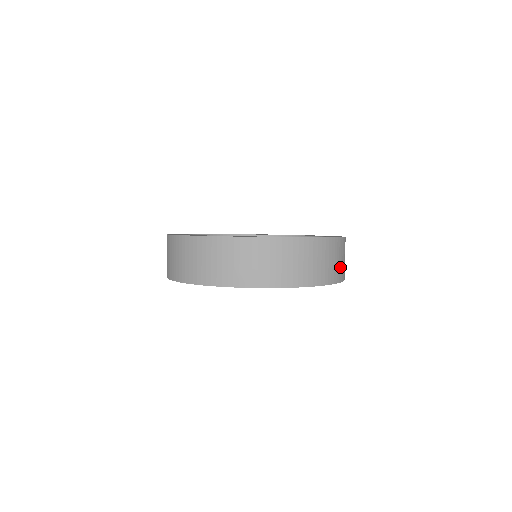
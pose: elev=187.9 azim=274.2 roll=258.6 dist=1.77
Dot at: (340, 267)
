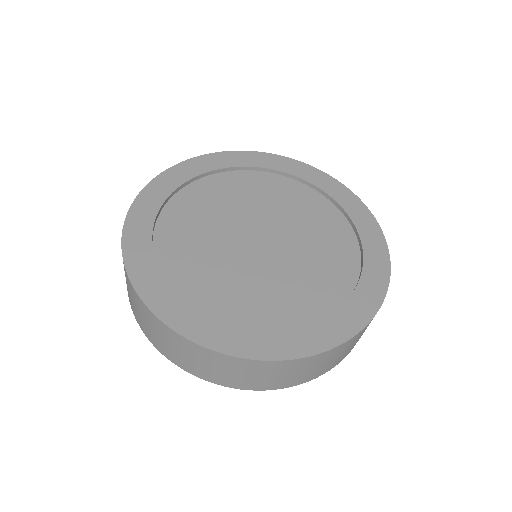
Dot at: occluded
